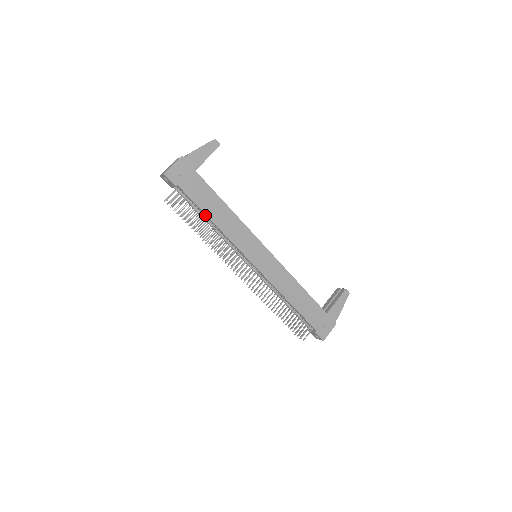
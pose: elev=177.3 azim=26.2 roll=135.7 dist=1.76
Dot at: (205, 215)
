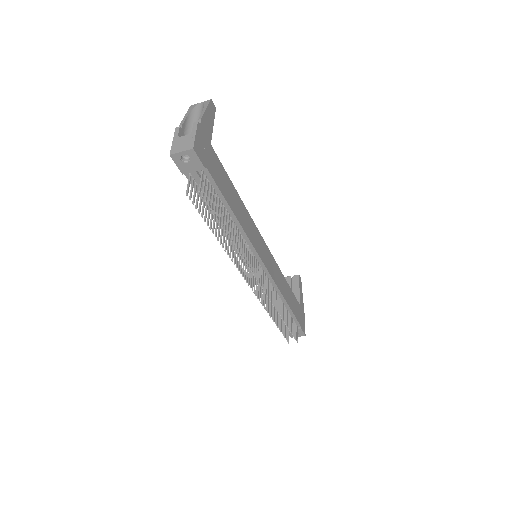
Dot at: (227, 209)
